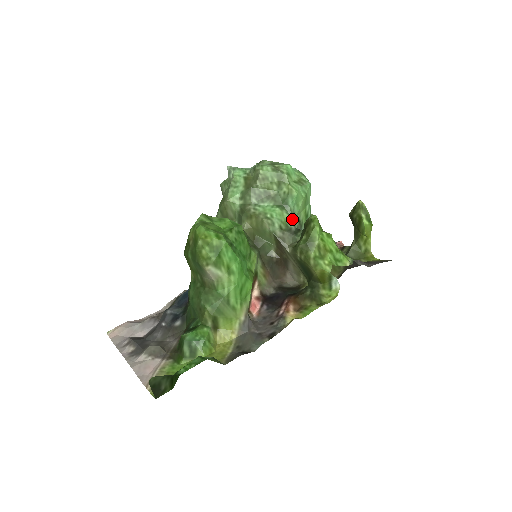
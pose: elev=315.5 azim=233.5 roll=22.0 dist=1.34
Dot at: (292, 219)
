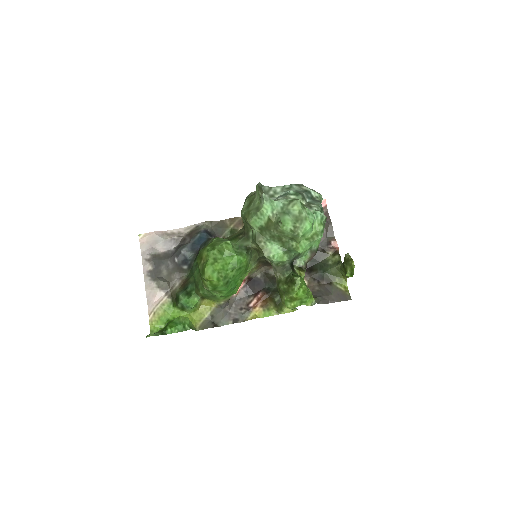
Dot at: (289, 260)
